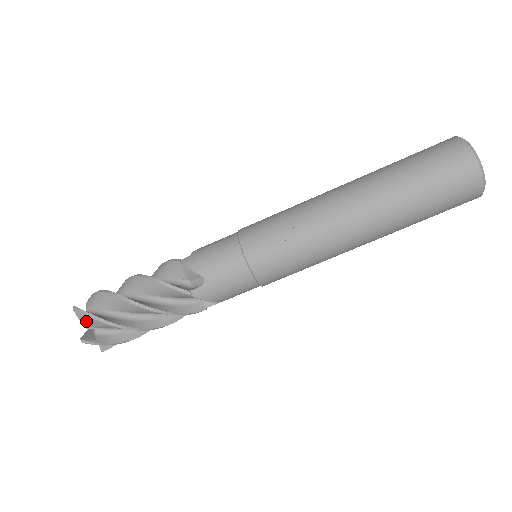
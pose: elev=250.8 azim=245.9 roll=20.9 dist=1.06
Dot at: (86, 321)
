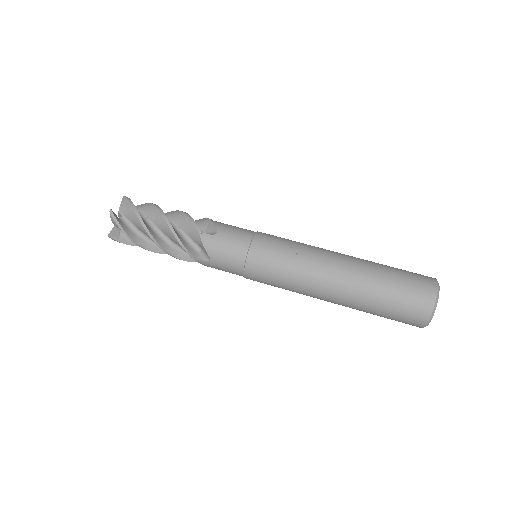
Dot at: (124, 205)
